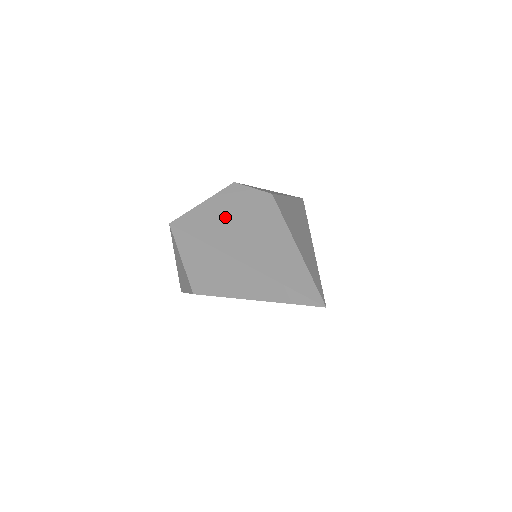
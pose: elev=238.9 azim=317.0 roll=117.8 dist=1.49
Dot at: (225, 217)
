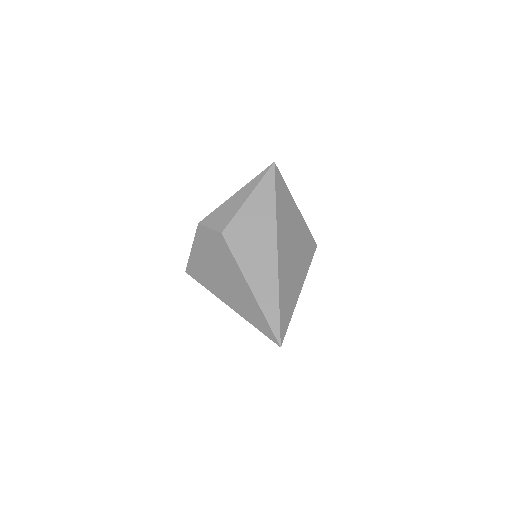
Dot at: (206, 263)
